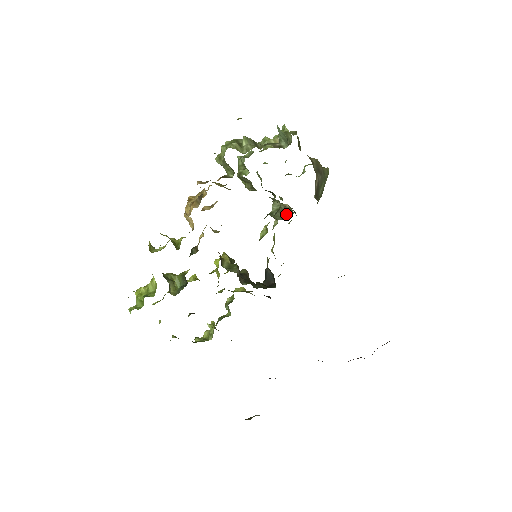
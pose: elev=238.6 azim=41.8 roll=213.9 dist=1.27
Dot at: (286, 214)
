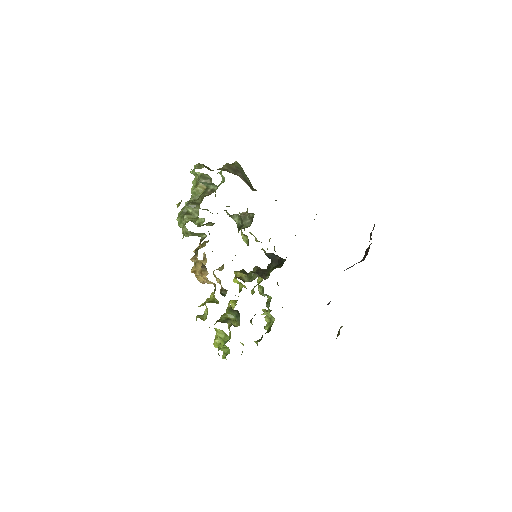
Dot at: (249, 218)
